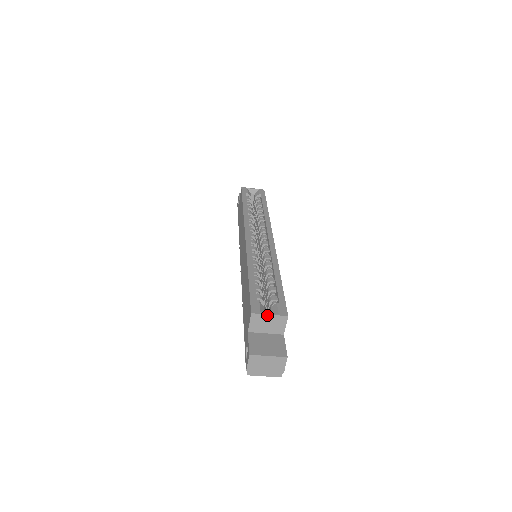
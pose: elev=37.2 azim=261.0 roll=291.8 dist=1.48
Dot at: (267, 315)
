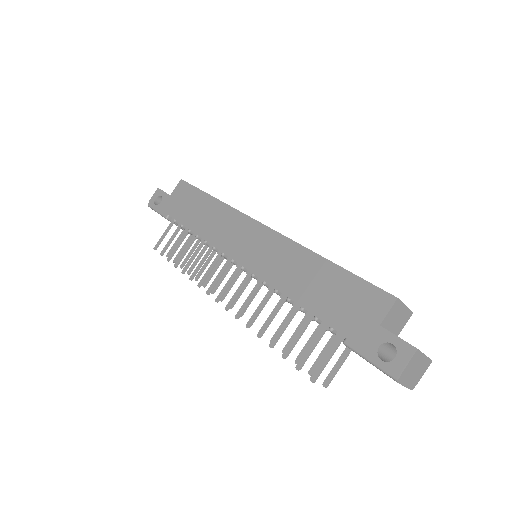
Dot at: (404, 305)
